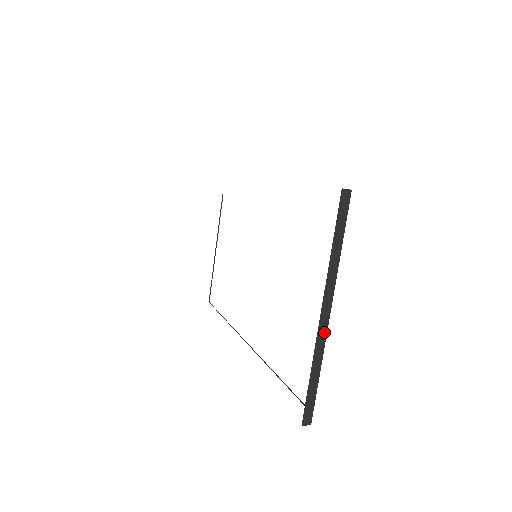
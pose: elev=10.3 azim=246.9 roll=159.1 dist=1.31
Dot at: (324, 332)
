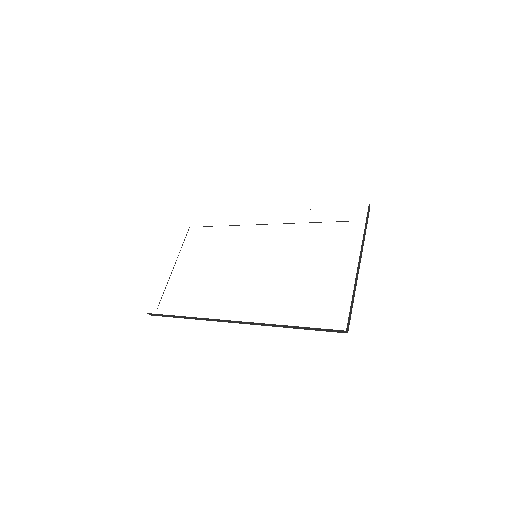
Dot at: occluded
